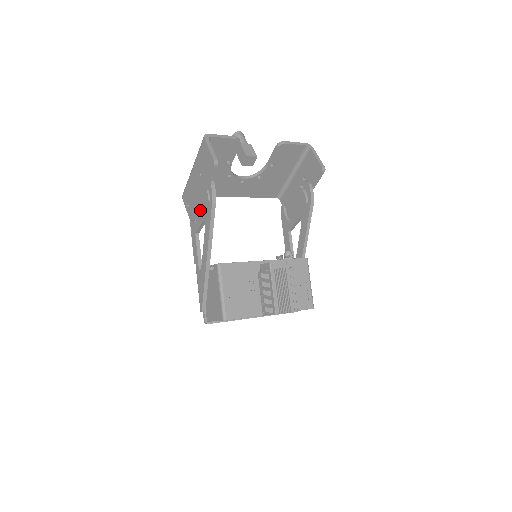
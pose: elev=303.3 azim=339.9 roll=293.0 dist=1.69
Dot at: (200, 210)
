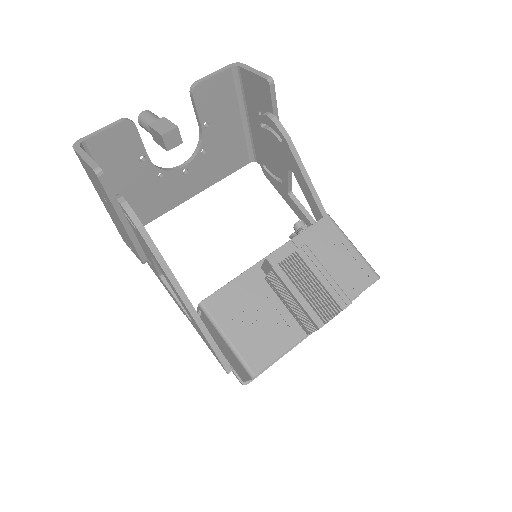
Dot at: (140, 245)
